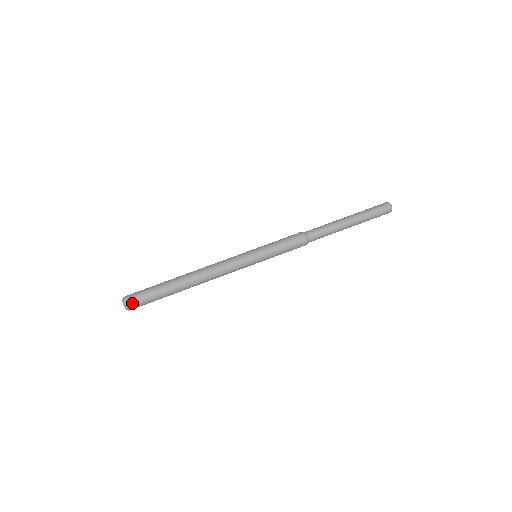
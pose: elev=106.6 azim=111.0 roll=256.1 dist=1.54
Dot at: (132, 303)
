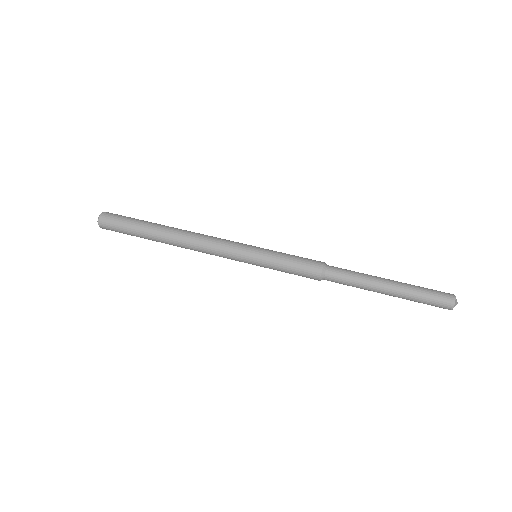
Dot at: (106, 221)
